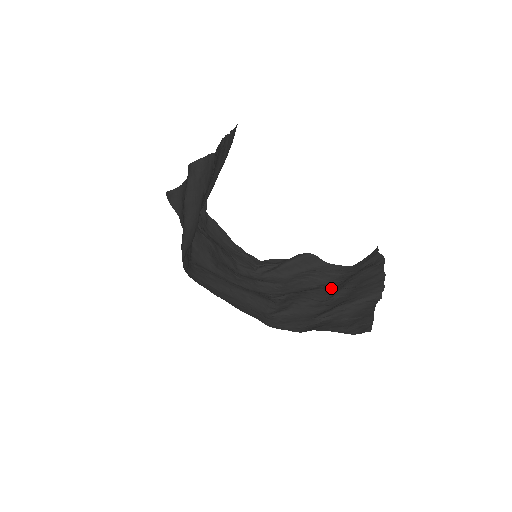
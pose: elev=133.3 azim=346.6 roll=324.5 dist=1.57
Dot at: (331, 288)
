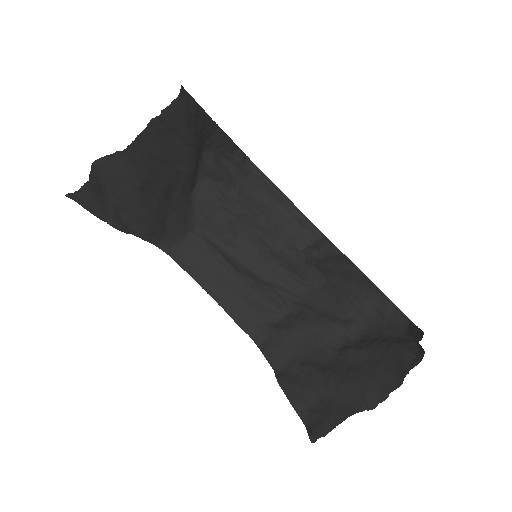
Dot at: (361, 333)
